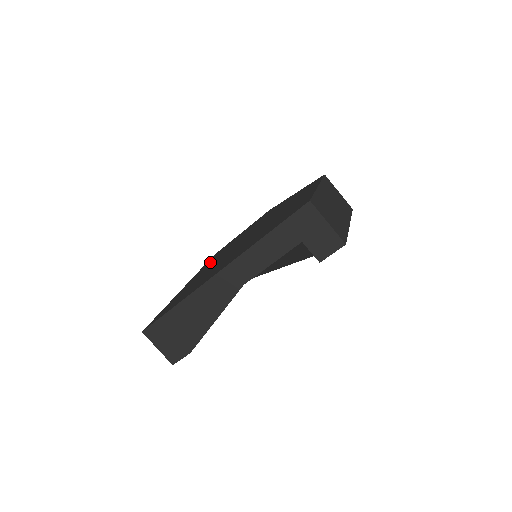
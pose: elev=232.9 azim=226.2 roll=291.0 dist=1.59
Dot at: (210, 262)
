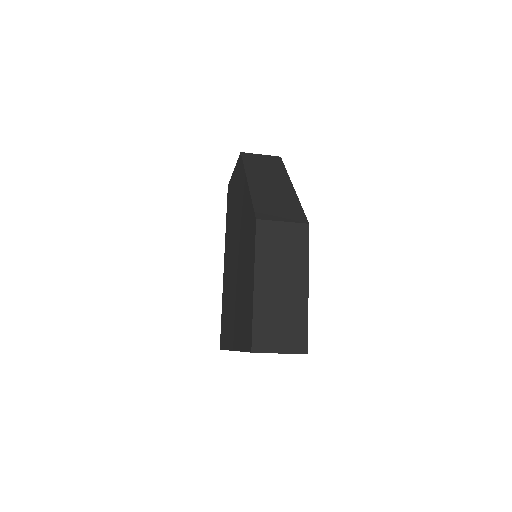
Dot at: (227, 230)
